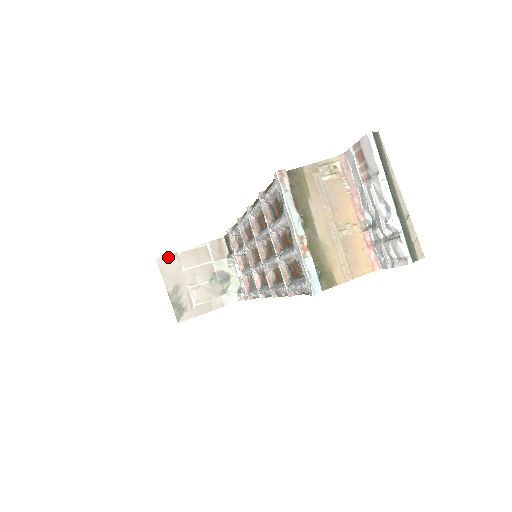
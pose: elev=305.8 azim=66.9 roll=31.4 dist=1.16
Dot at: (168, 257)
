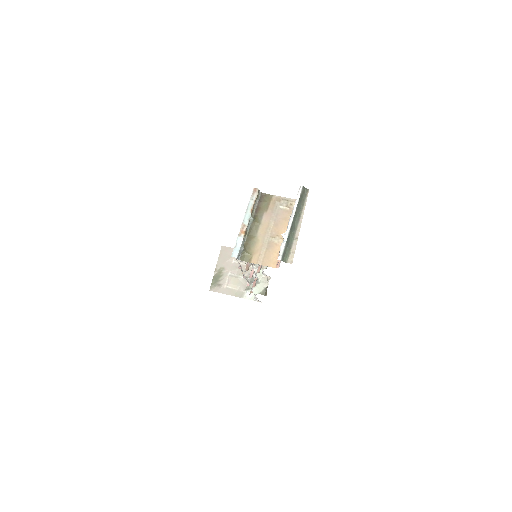
Dot at: (229, 248)
